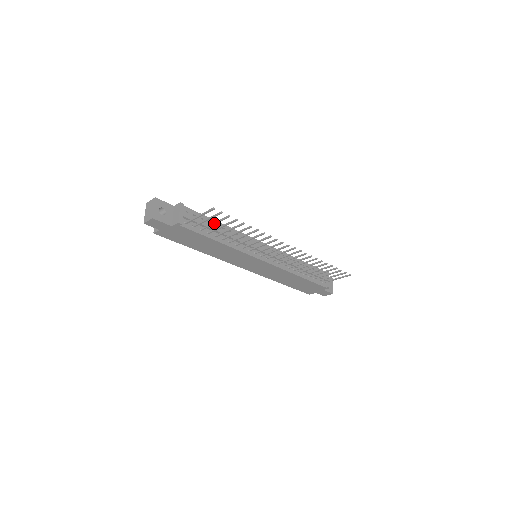
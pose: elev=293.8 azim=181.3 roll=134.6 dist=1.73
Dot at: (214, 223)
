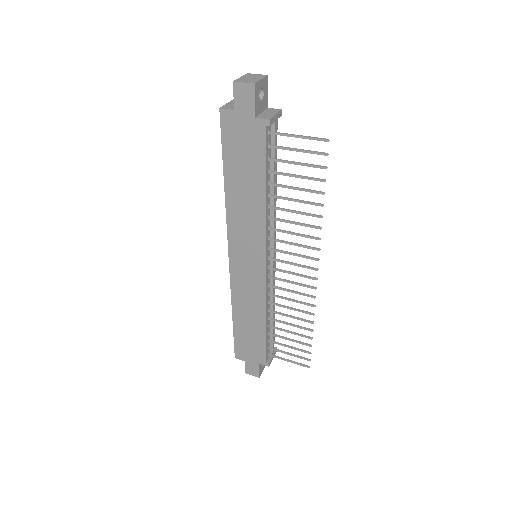
Dot at: (297, 162)
